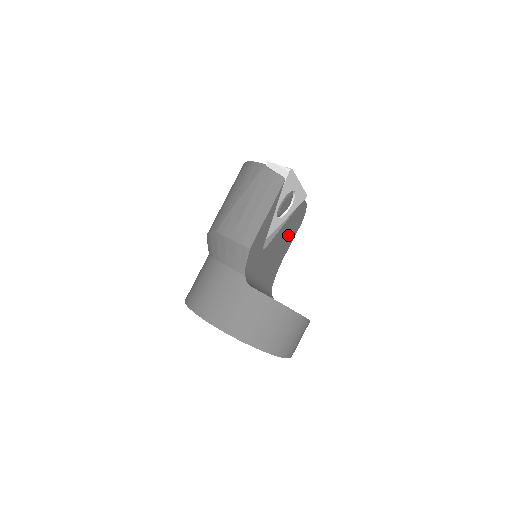
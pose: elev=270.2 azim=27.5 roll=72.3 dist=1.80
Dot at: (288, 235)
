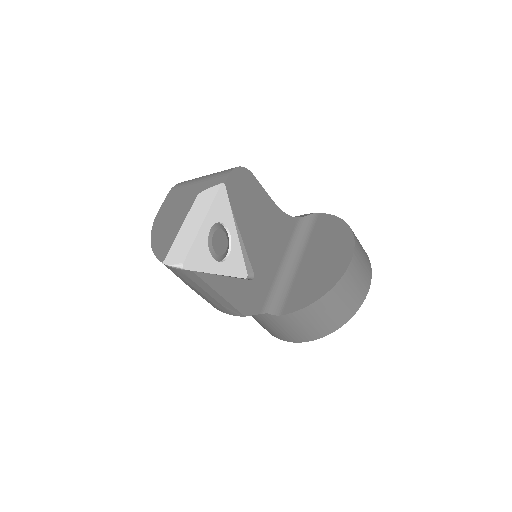
Dot at: (254, 208)
